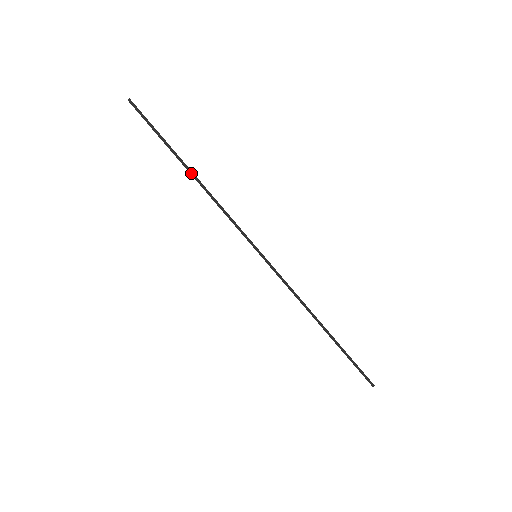
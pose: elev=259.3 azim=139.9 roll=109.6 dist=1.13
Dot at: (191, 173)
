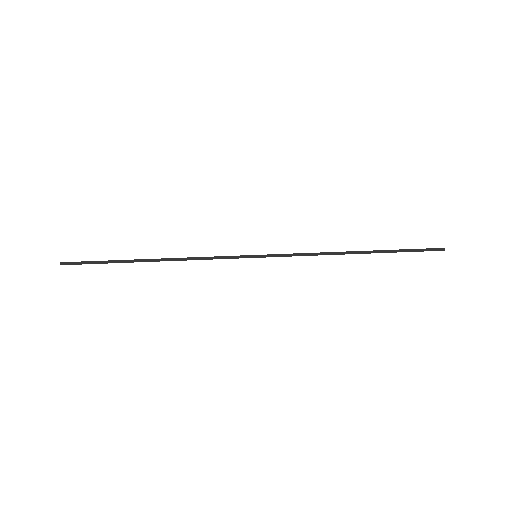
Dot at: (152, 261)
